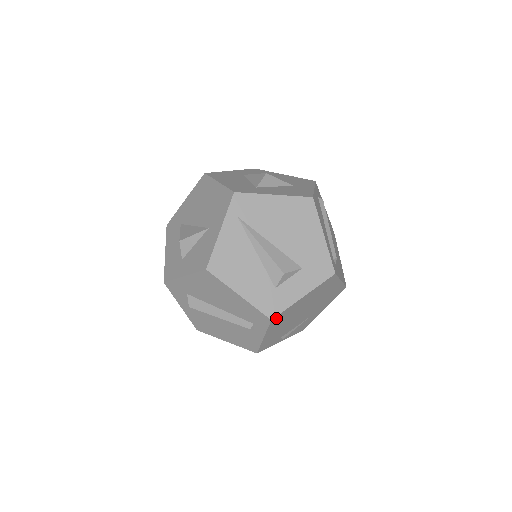
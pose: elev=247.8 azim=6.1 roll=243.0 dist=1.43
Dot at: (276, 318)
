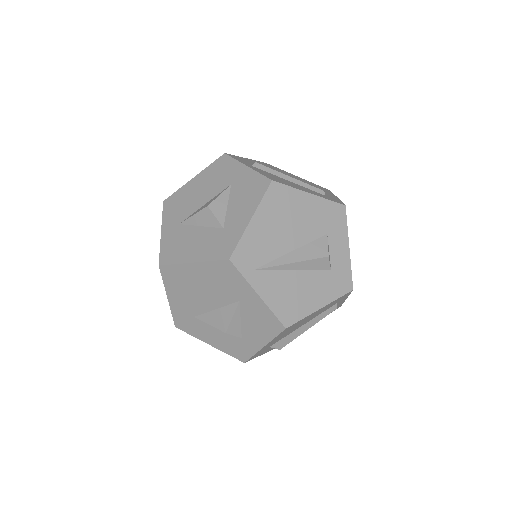
Dot at: (351, 283)
